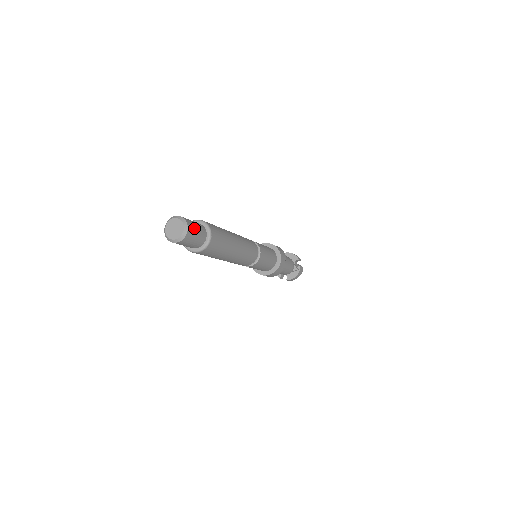
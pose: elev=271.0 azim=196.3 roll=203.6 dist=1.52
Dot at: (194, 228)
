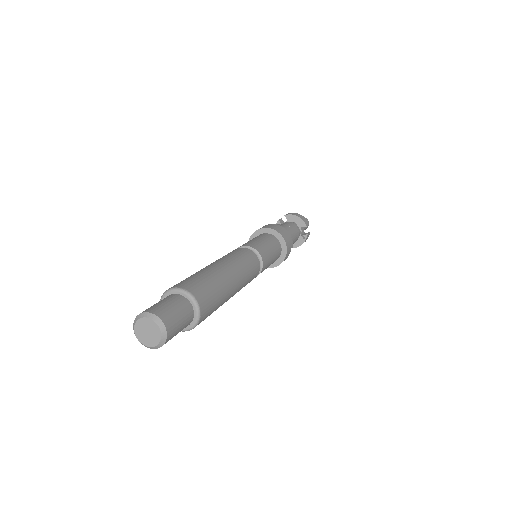
Dot at: (176, 324)
